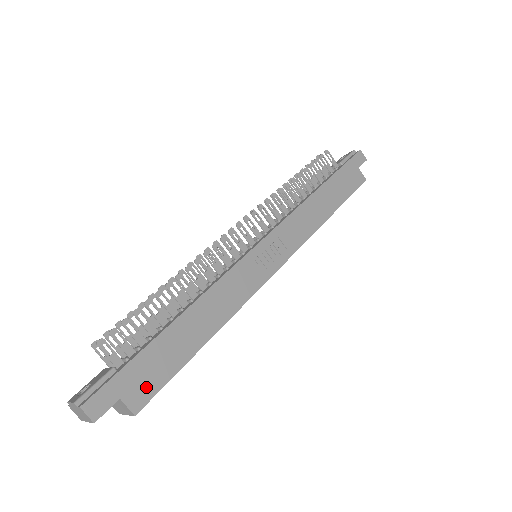
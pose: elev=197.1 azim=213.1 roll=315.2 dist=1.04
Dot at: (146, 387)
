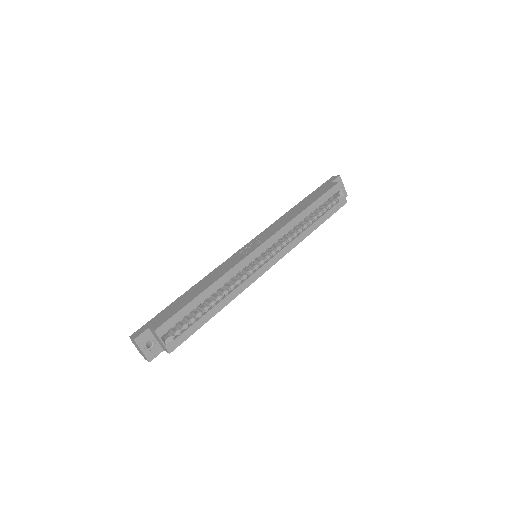
Dot at: (163, 319)
